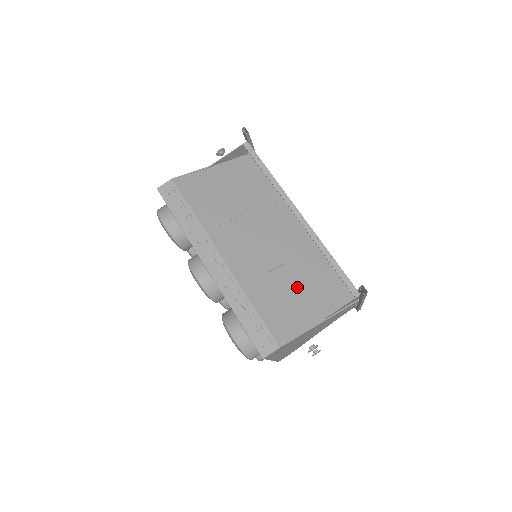
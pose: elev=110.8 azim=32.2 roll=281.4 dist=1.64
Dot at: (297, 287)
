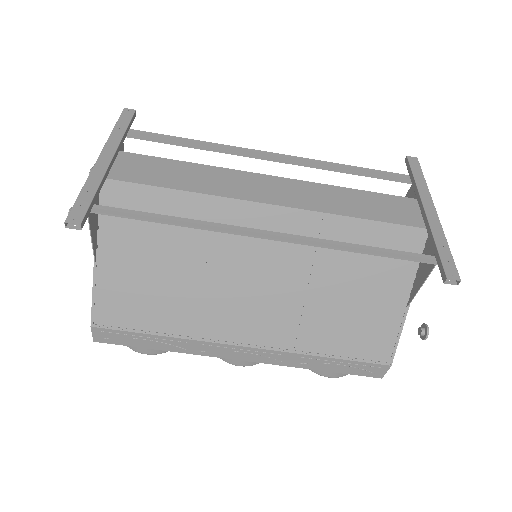
Dot at: (350, 292)
